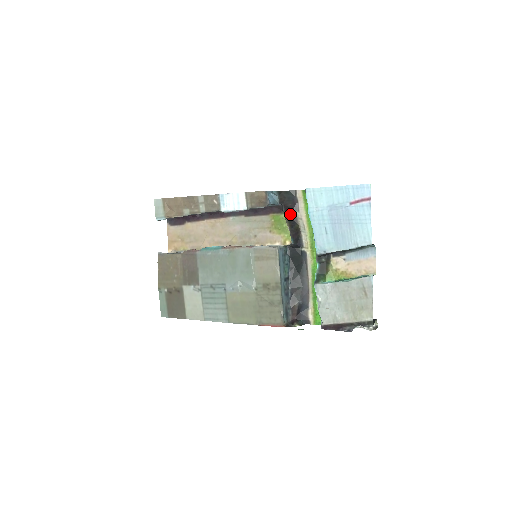
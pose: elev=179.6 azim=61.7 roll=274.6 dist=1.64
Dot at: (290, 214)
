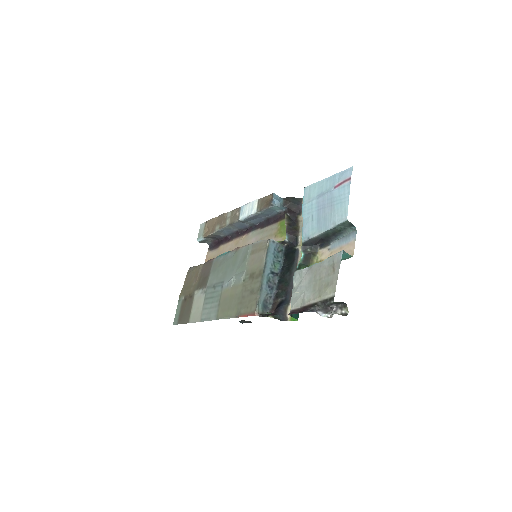
Dot at: (292, 216)
